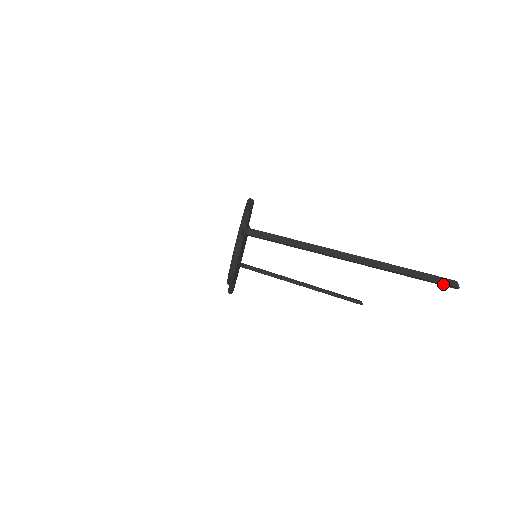
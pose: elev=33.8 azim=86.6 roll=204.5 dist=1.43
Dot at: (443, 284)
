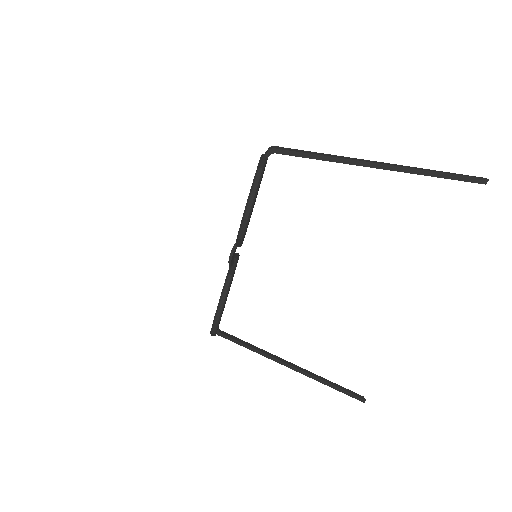
Dot at: (472, 178)
